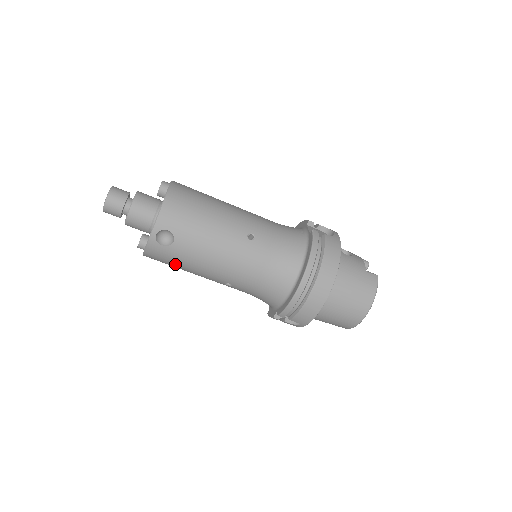
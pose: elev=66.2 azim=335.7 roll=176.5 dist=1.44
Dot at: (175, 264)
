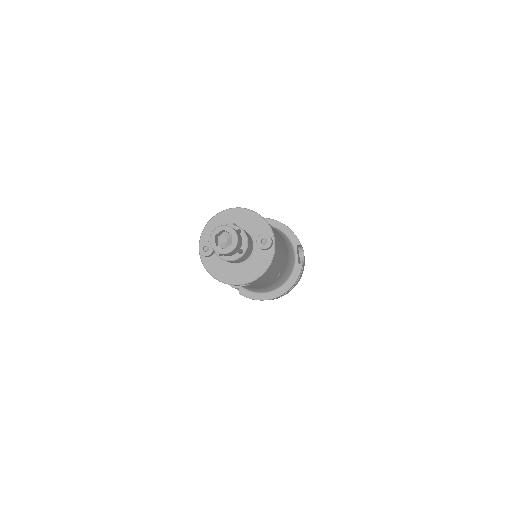
Dot at: occluded
